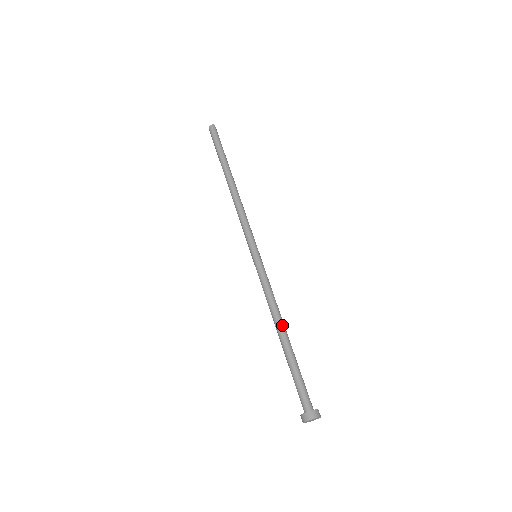
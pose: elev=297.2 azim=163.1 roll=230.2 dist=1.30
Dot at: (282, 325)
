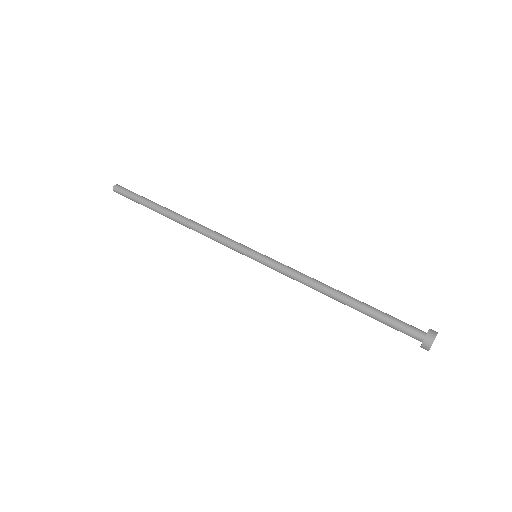
Dot at: (334, 289)
